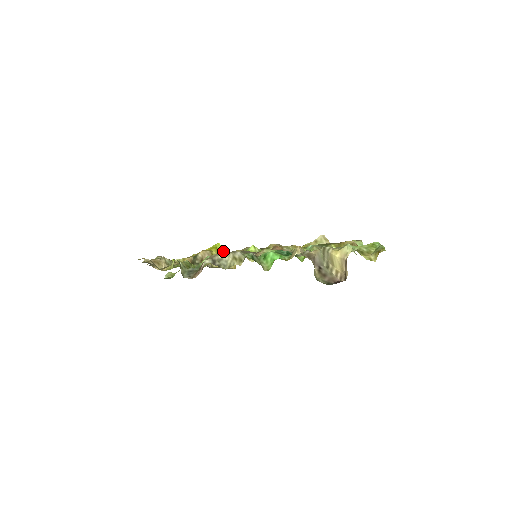
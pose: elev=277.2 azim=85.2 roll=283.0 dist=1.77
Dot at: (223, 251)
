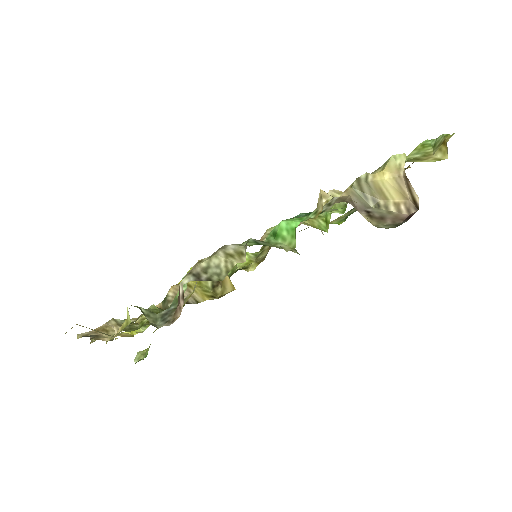
Dot at: occluded
